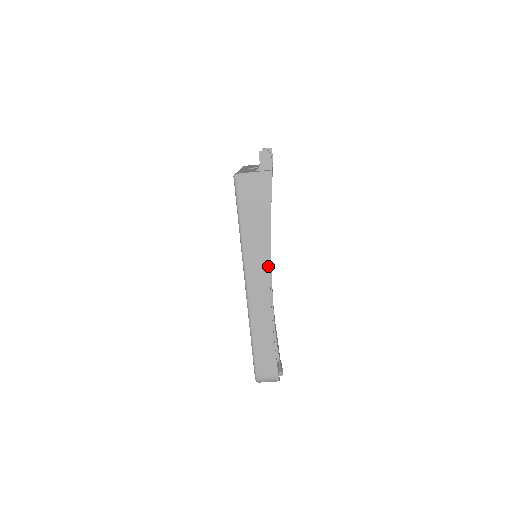
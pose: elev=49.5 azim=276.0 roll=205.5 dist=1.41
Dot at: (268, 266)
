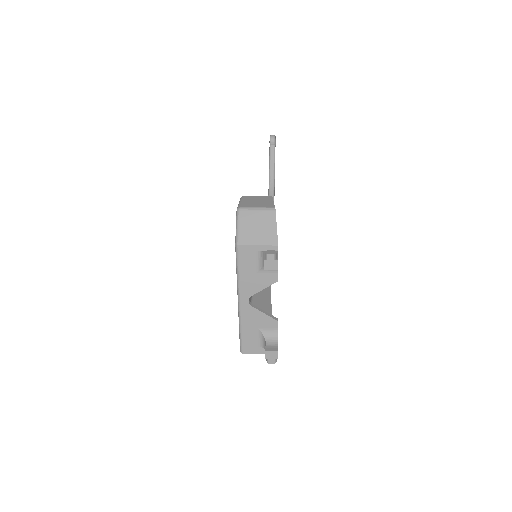
Dot at: occluded
